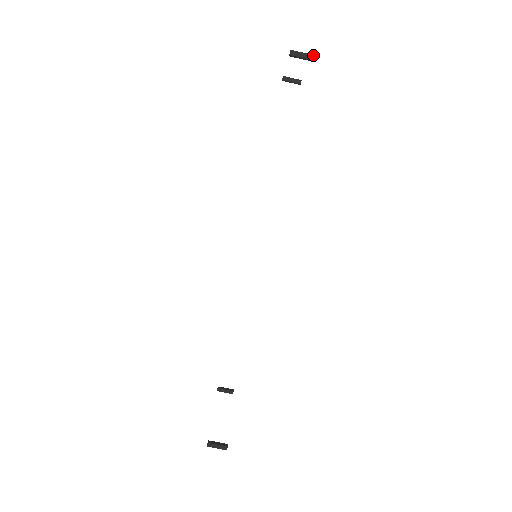
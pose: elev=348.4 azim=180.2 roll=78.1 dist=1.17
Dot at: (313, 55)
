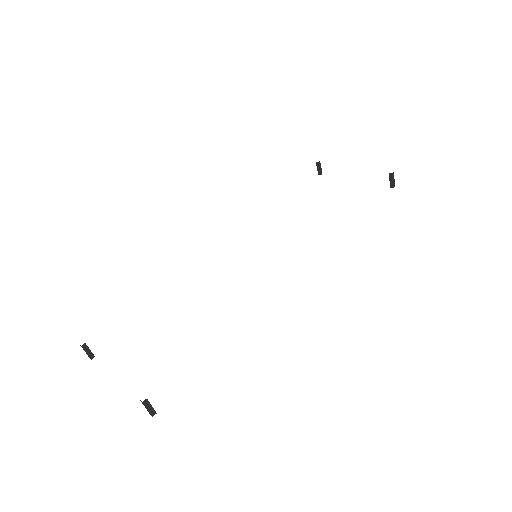
Dot at: occluded
